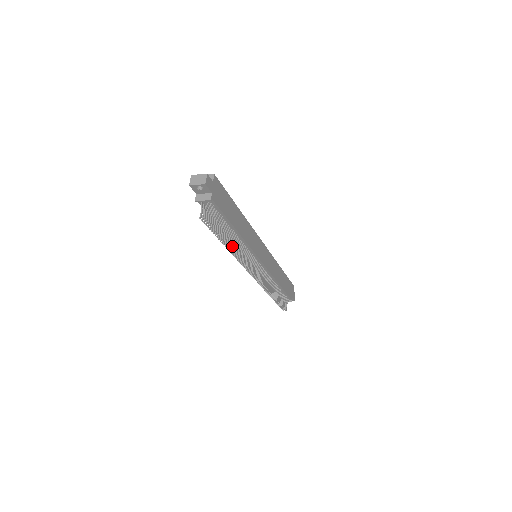
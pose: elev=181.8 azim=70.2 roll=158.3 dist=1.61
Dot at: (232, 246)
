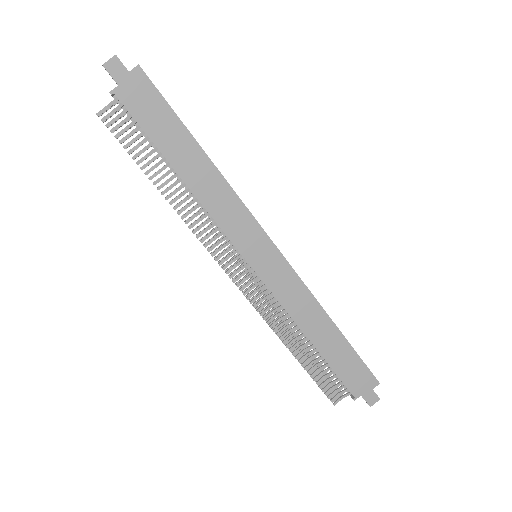
Dot at: (169, 194)
